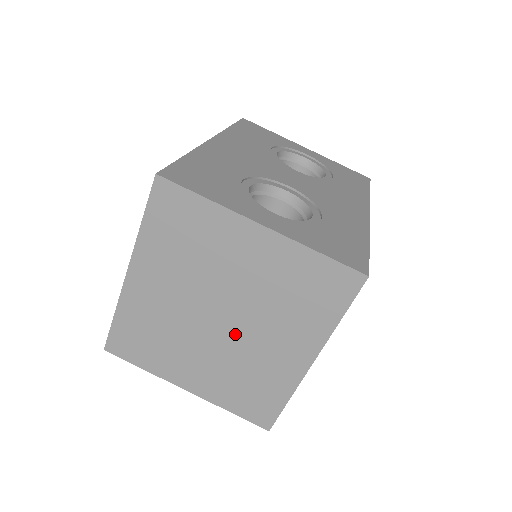
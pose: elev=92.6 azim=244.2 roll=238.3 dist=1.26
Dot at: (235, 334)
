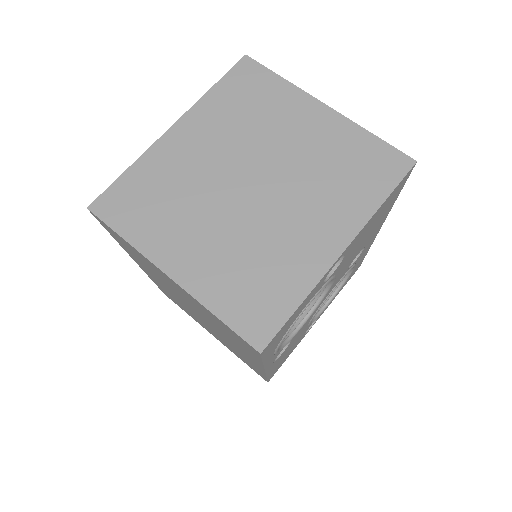
Dot at: (263, 205)
